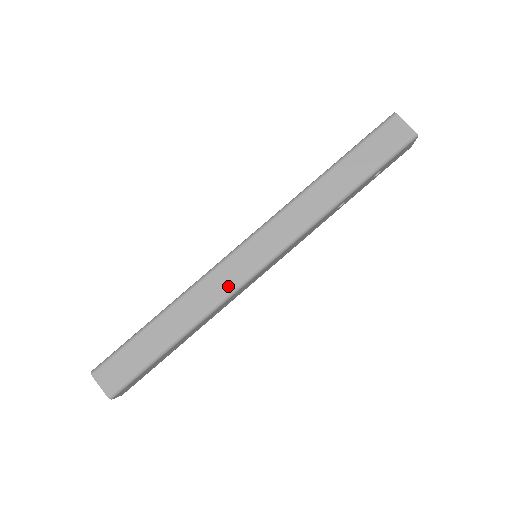
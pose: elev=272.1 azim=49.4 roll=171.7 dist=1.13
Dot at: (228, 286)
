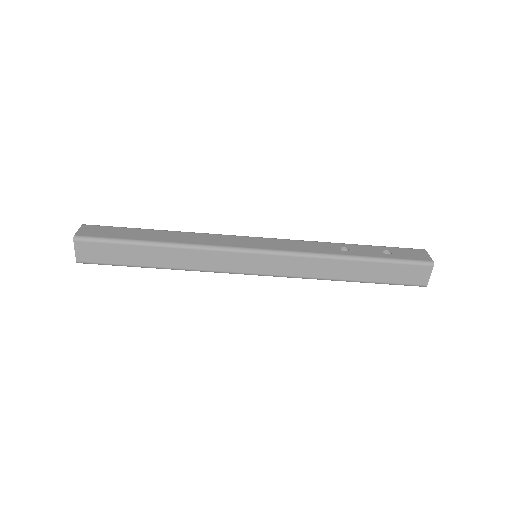
Dot at: (220, 267)
